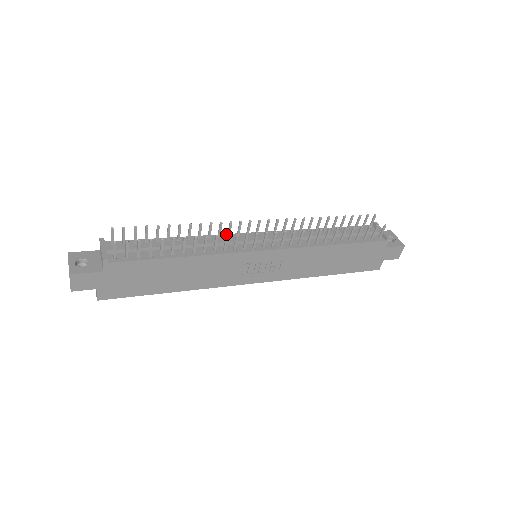
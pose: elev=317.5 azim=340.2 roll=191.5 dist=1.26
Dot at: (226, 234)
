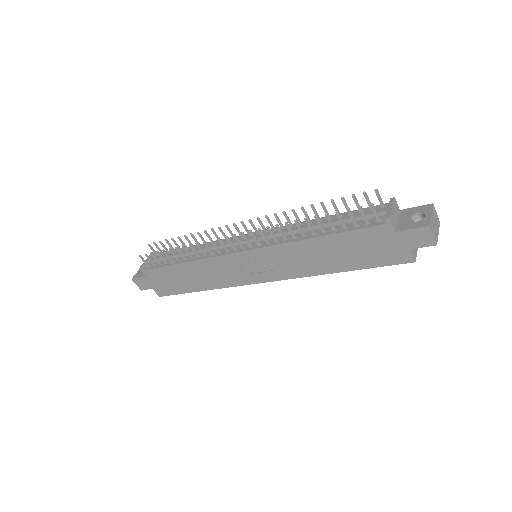
Dot at: (203, 240)
